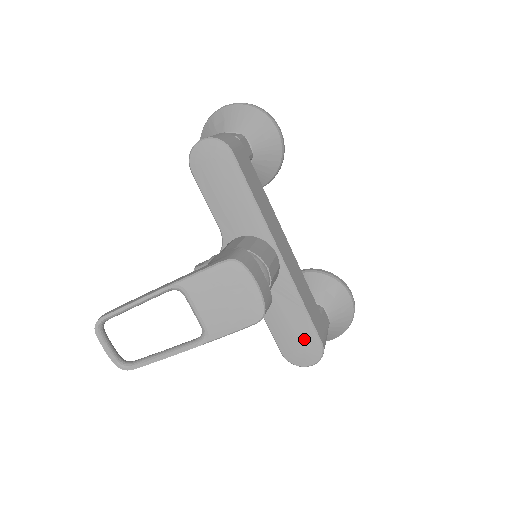
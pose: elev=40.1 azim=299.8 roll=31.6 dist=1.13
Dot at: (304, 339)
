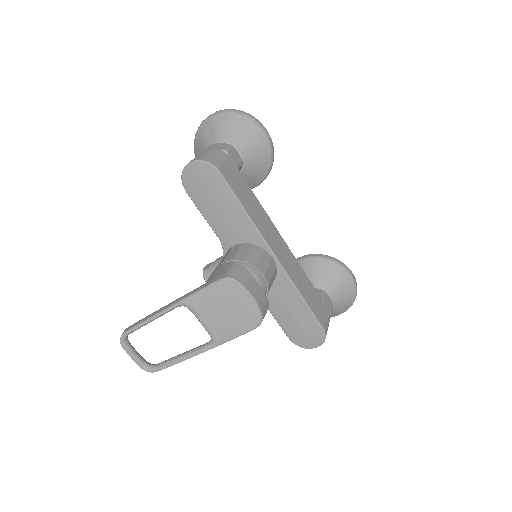
Dot at: (307, 326)
